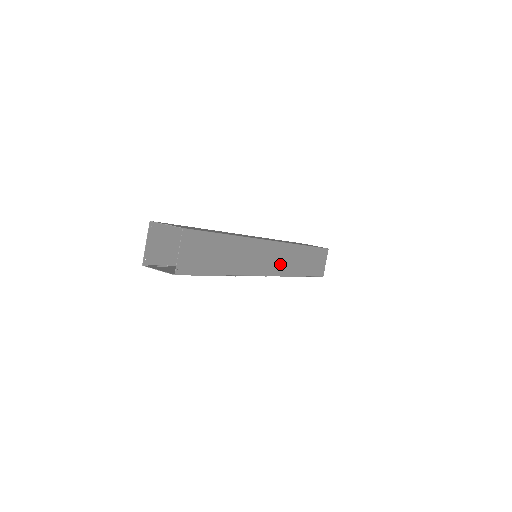
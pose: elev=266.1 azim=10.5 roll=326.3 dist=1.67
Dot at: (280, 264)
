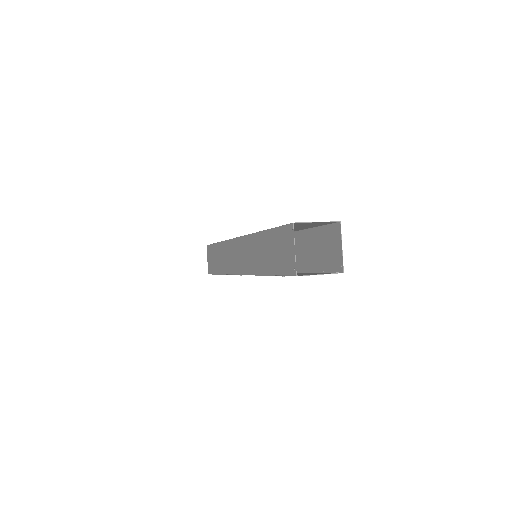
Dot at: occluded
